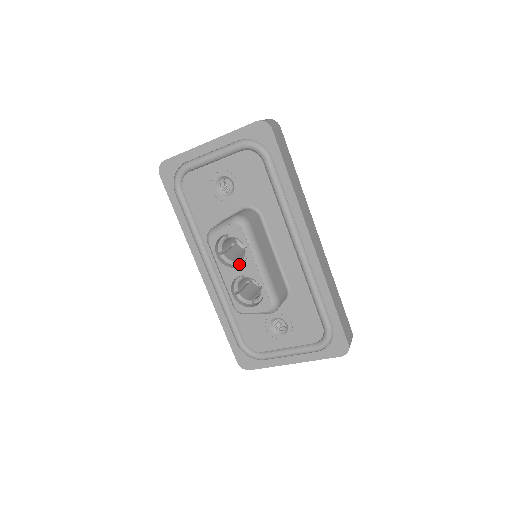
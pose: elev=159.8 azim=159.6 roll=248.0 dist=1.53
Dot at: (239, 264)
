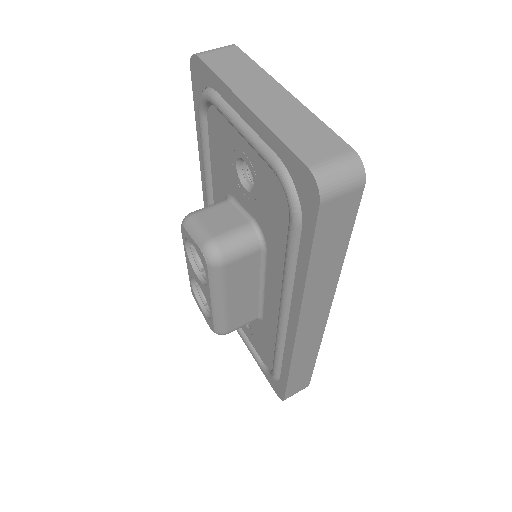
Dot at: occluded
